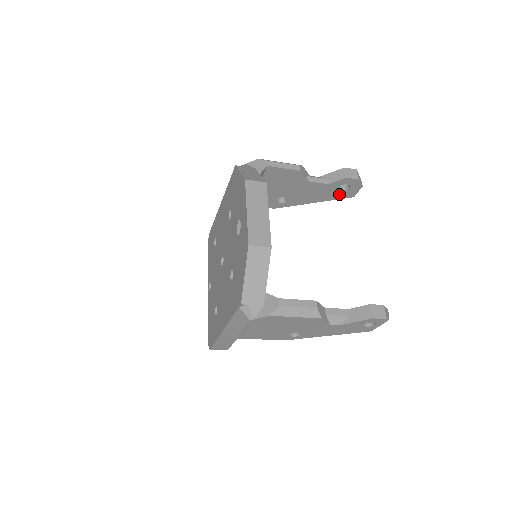
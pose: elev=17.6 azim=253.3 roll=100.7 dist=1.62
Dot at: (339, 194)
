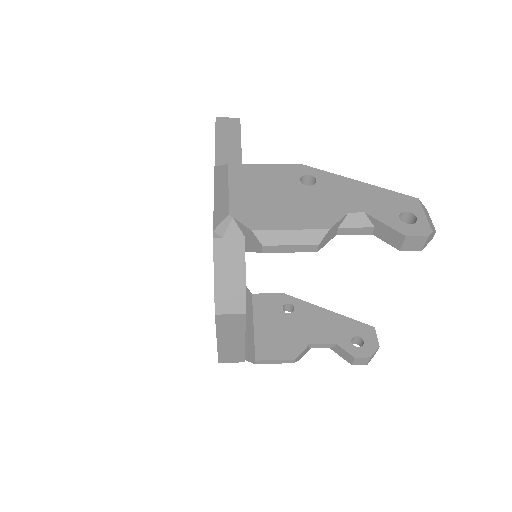
Dot at: occluded
